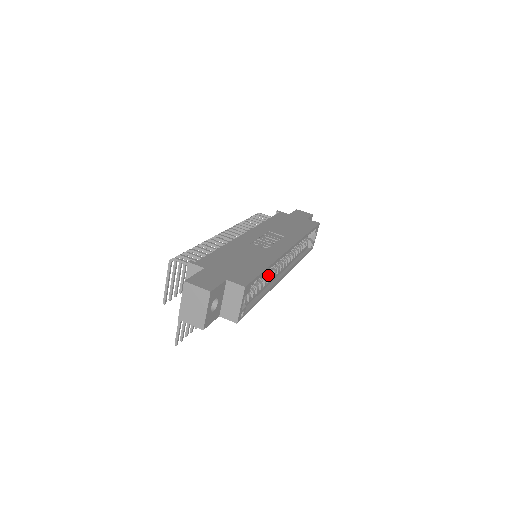
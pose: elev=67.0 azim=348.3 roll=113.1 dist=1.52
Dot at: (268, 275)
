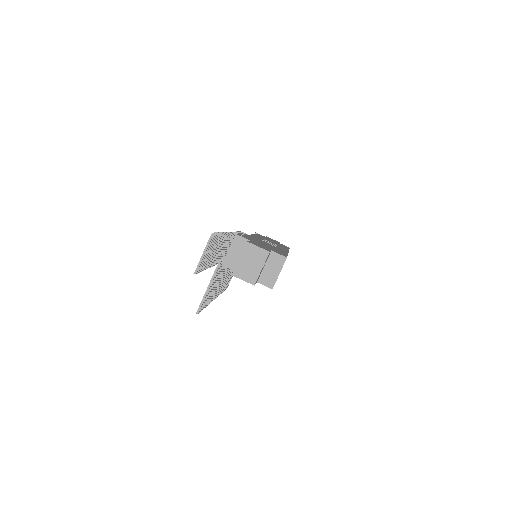
Dot at: occluded
